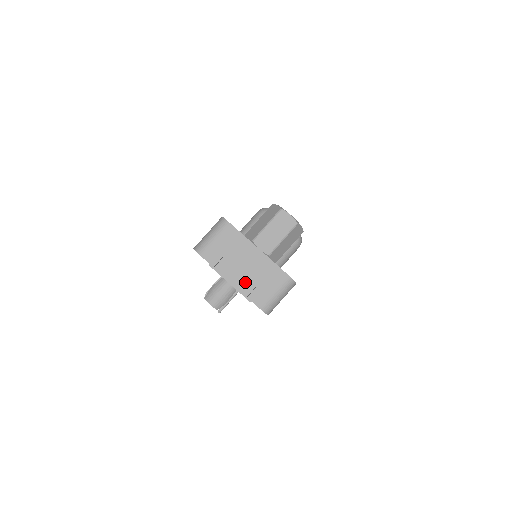
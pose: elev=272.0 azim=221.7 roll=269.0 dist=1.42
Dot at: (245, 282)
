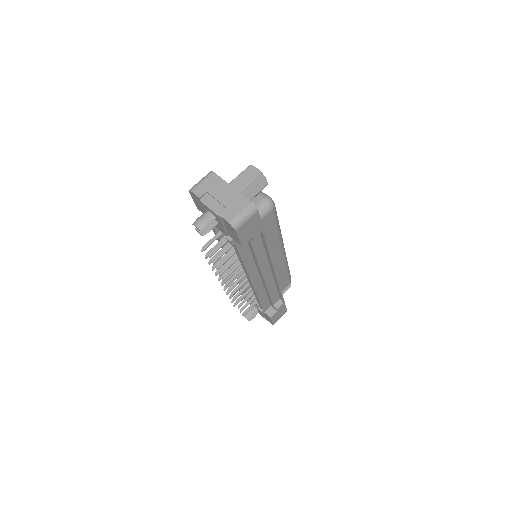
Dot at: (220, 207)
